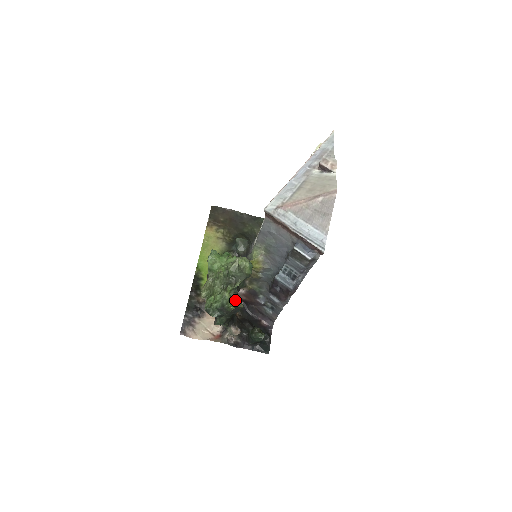
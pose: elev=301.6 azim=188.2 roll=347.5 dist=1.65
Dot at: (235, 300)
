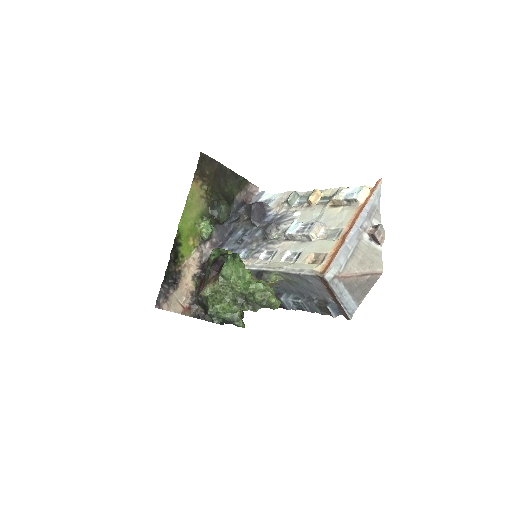
Dot at: (241, 313)
